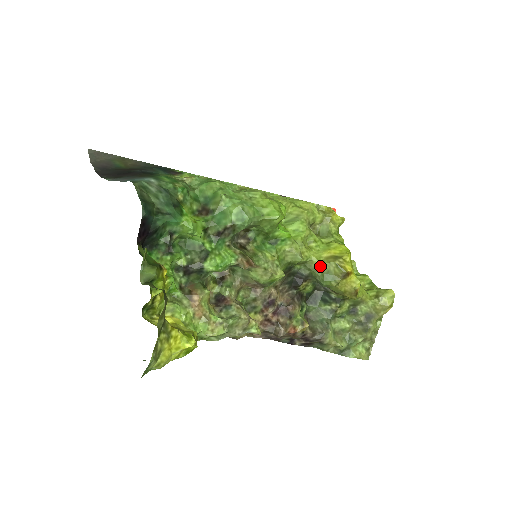
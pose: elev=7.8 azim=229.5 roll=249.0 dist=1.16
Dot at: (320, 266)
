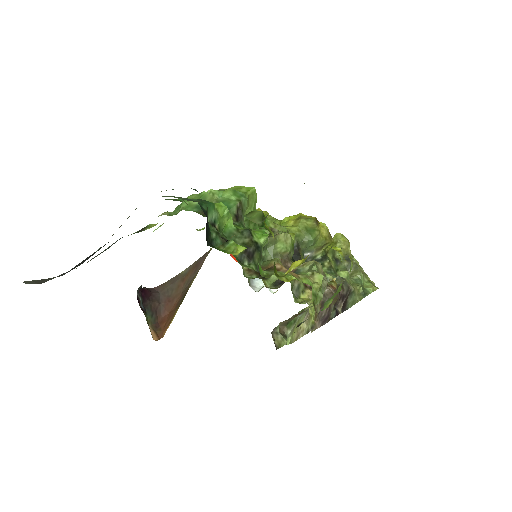
Dot at: (298, 229)
